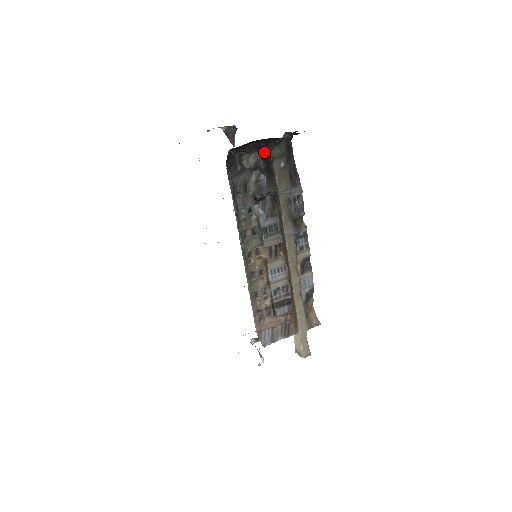
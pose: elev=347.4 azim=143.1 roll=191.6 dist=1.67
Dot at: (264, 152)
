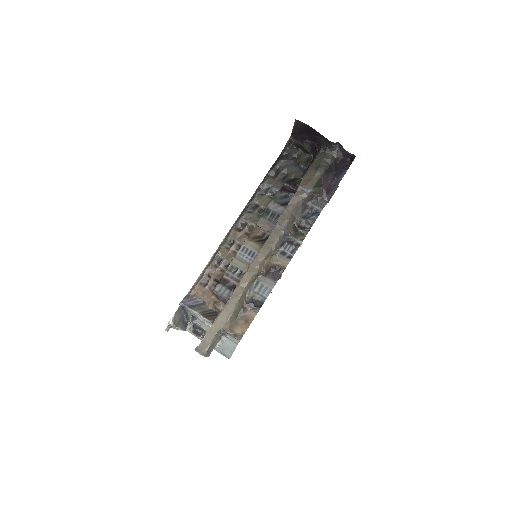
Dot at: (314, 154)
